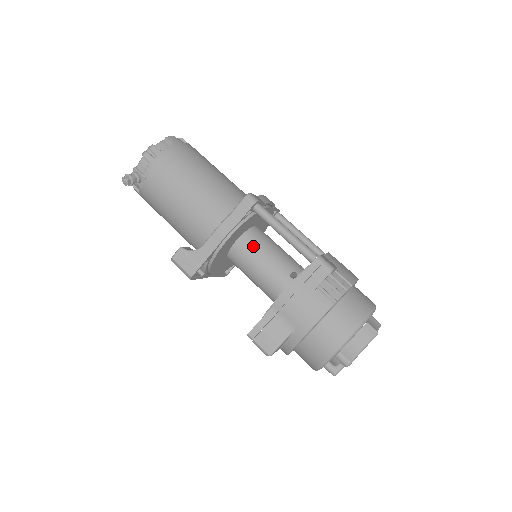
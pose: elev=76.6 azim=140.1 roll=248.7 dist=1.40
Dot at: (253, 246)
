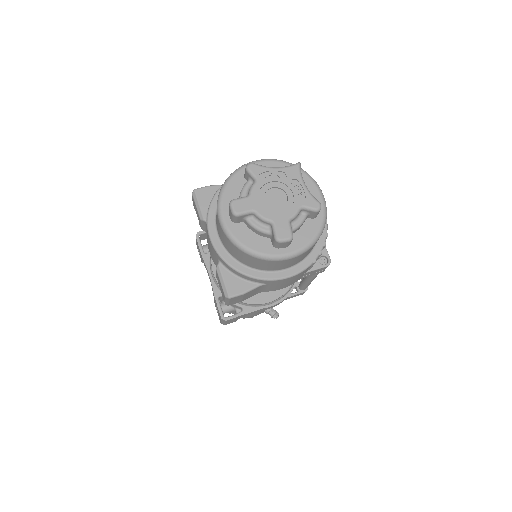
Dot at: occluded
